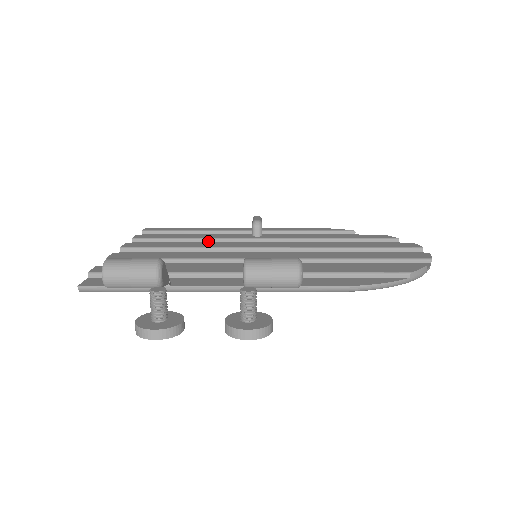
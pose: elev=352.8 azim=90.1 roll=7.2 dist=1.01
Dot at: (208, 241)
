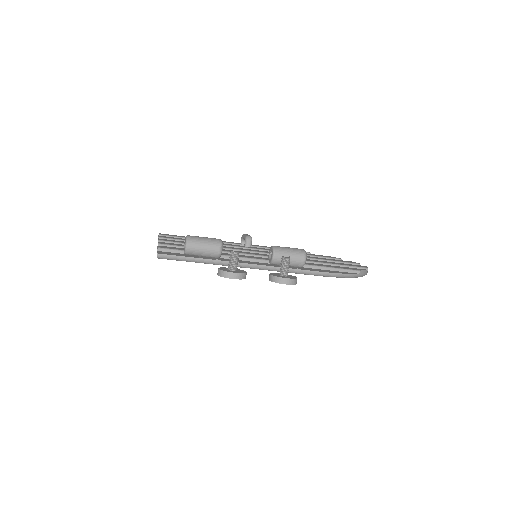
Dot at: occluded
